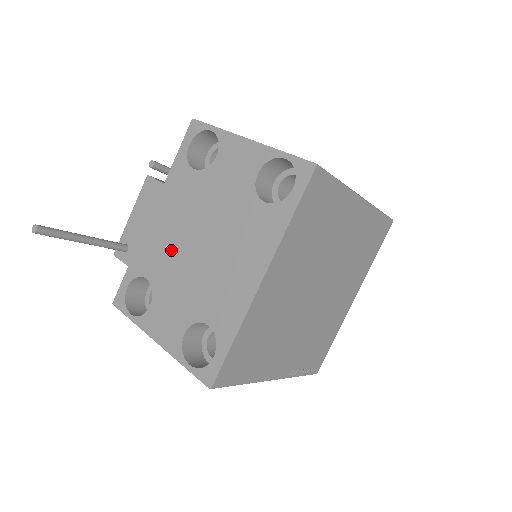
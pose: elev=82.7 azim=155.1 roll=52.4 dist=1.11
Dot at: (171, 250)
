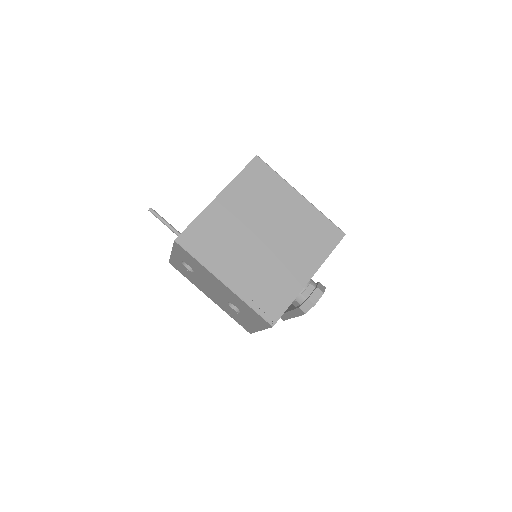
Dot at: occluded
